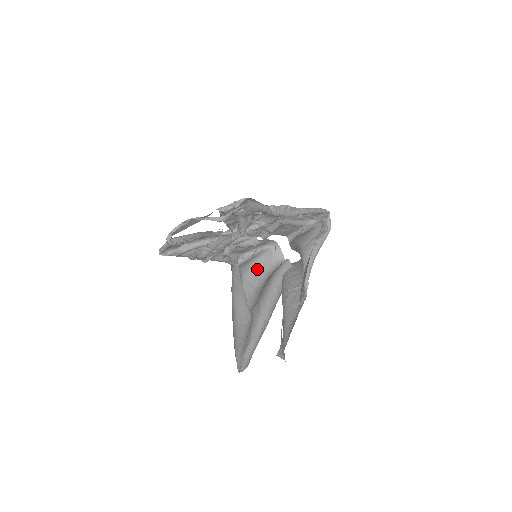
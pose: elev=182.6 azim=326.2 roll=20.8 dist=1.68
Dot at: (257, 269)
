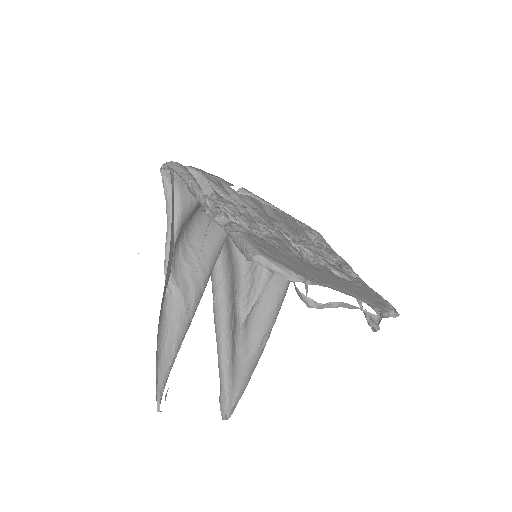
Dot at: (195, 209)
